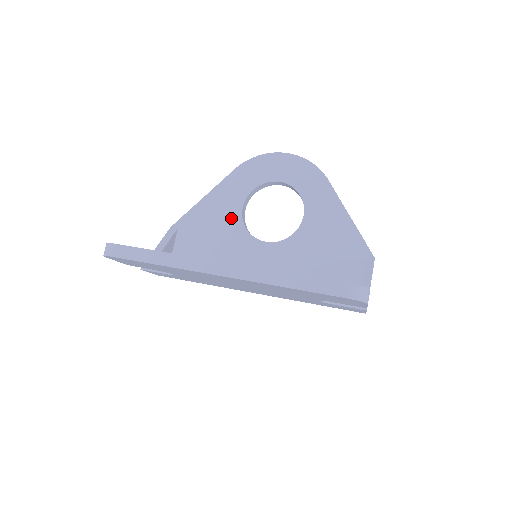
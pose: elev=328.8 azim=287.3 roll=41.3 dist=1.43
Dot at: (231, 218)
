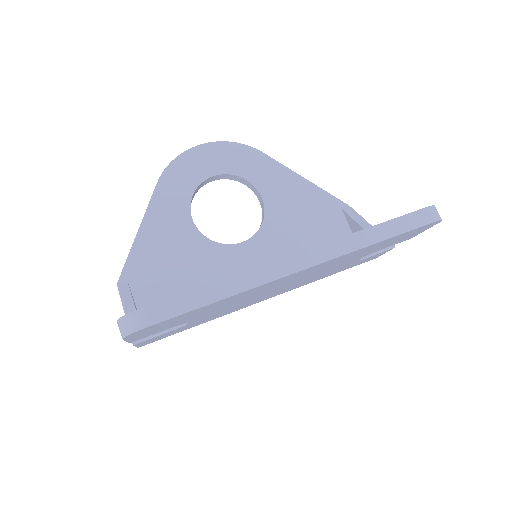
Dot at: (186, 237)
